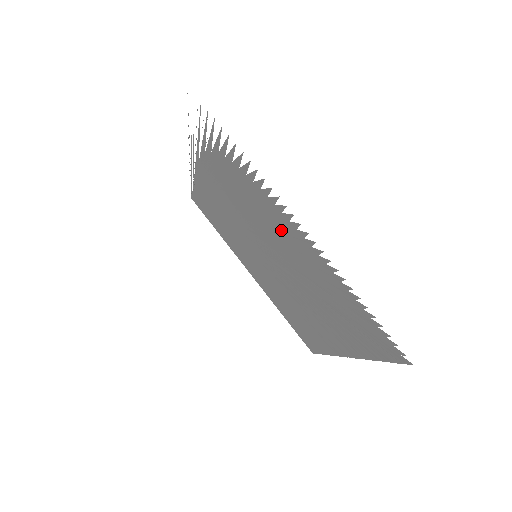
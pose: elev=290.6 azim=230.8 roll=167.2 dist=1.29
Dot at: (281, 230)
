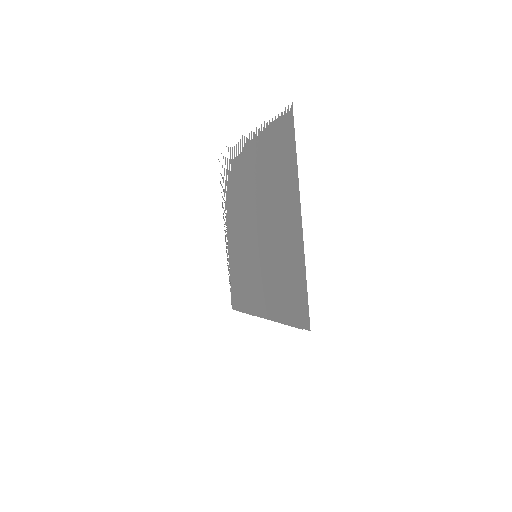
Dot at: (250, 166)
